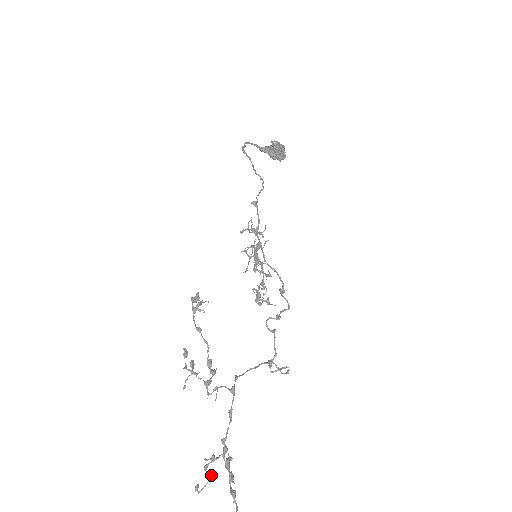
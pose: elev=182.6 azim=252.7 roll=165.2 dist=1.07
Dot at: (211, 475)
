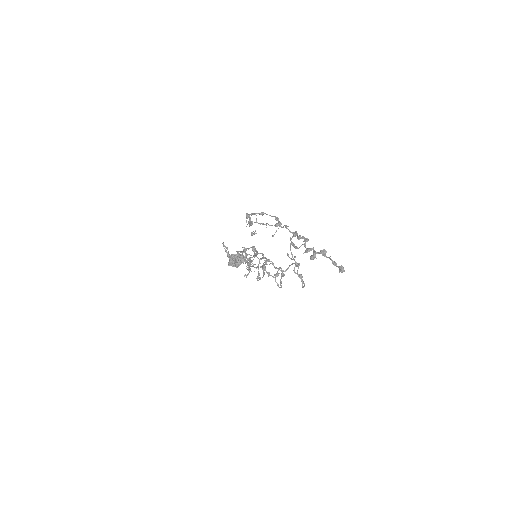
Dot at: (295, 256)
